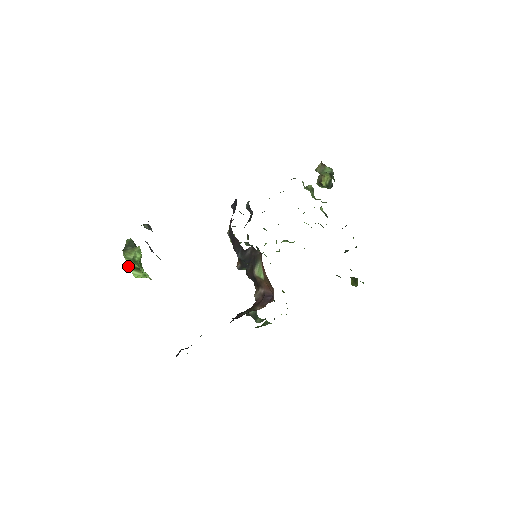
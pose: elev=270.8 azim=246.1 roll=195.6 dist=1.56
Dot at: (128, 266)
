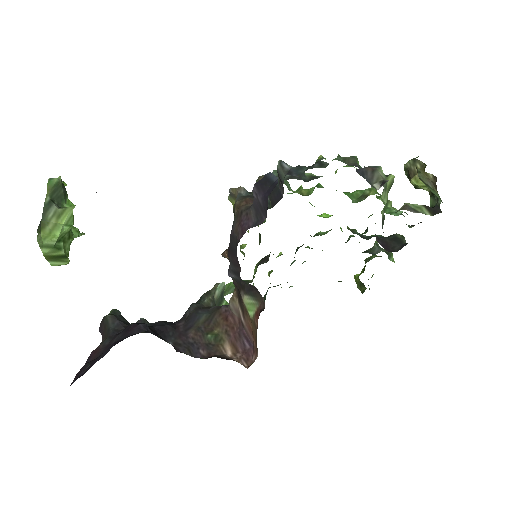
Dot at: (45, 258)
